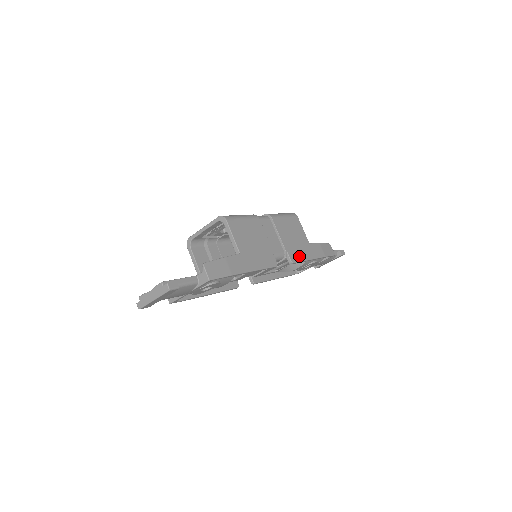
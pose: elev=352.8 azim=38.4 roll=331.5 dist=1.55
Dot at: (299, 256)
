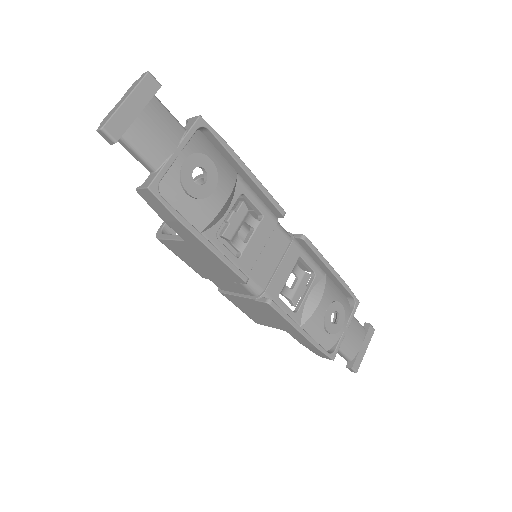
Dot at: occluded
